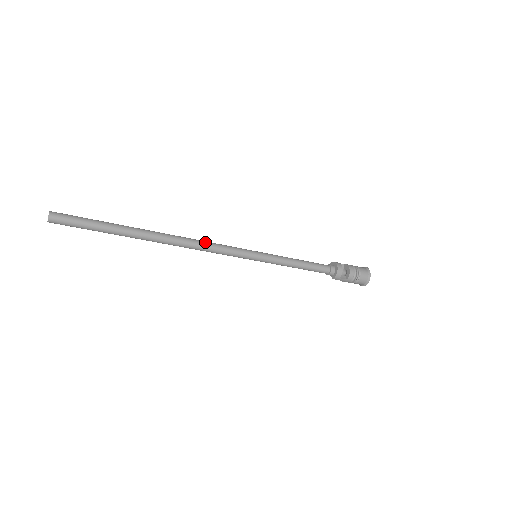
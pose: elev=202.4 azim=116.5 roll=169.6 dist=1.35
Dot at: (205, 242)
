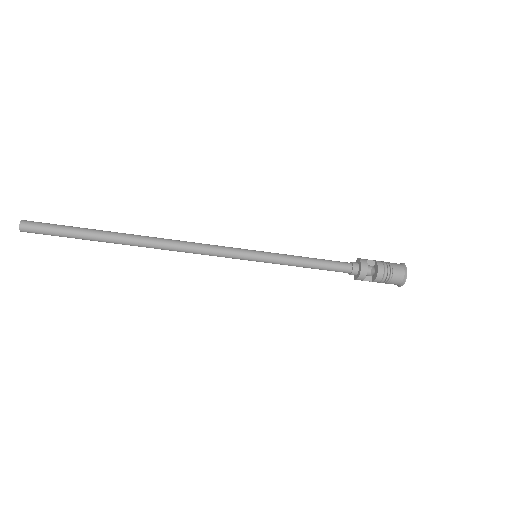
Dot at: (192, 246)
